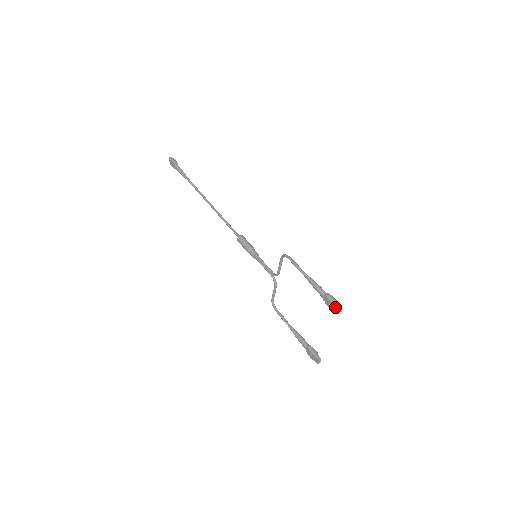
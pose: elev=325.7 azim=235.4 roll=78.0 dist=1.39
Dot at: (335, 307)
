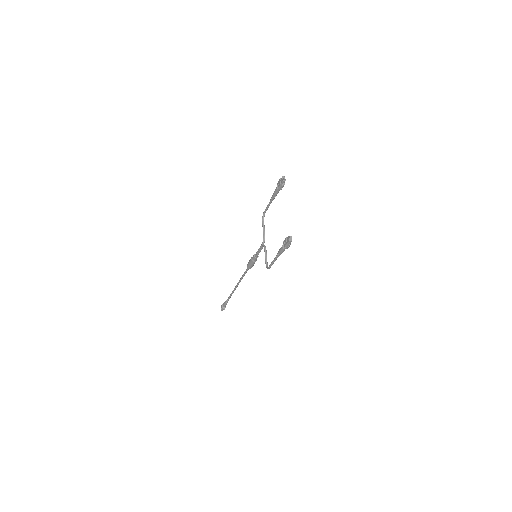
Dot at: (281, 179)
